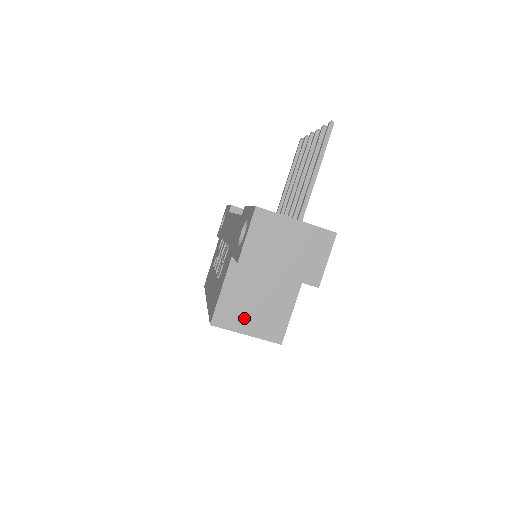
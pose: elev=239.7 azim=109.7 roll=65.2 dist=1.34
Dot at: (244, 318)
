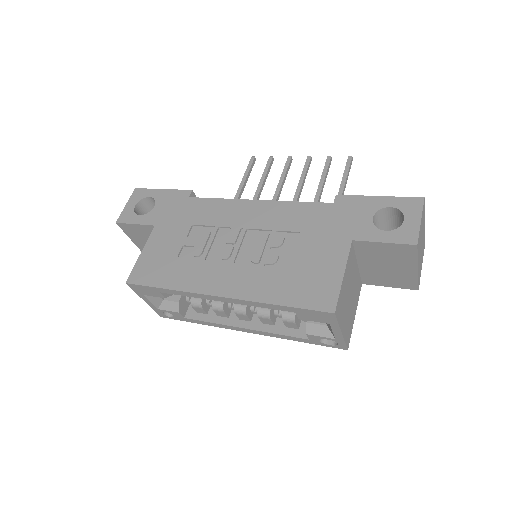
Dot at: (344, 313)
